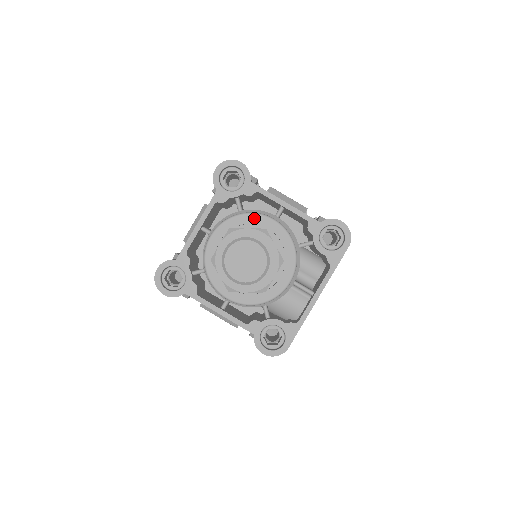
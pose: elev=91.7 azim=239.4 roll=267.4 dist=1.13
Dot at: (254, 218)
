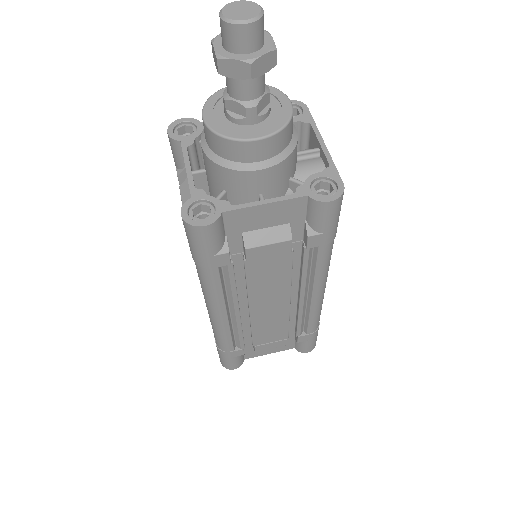
Dot at: occluded
